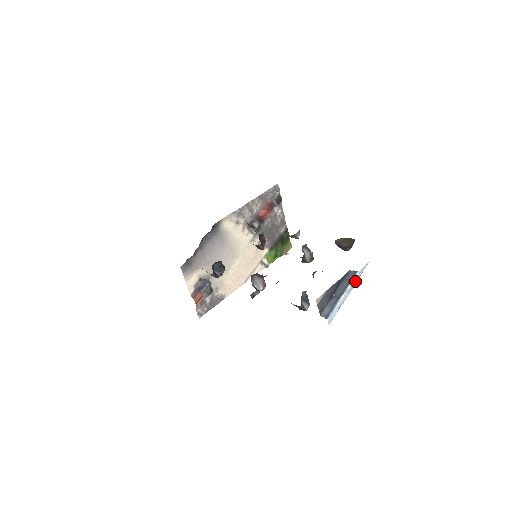
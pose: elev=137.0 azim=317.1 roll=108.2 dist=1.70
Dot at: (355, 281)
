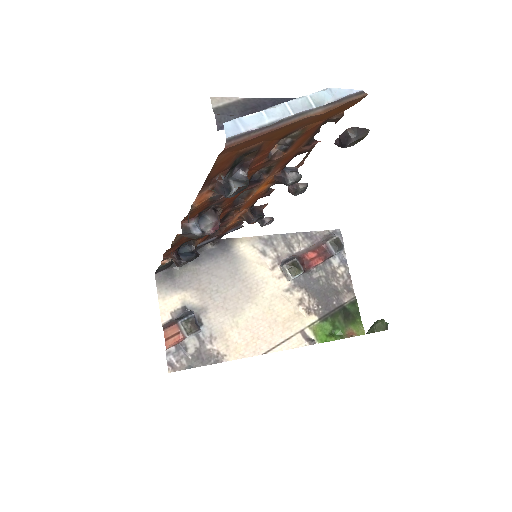
Dot at: (317, 102)
